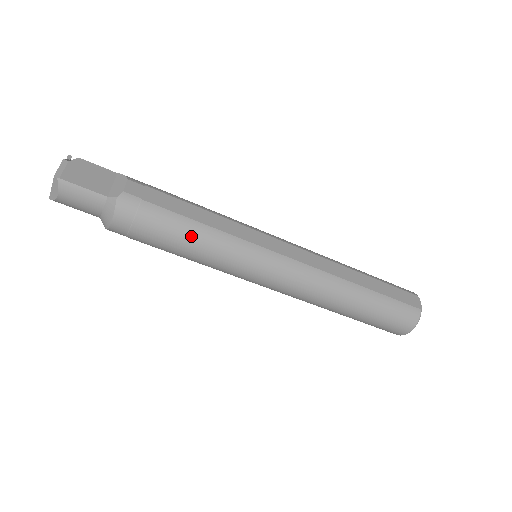
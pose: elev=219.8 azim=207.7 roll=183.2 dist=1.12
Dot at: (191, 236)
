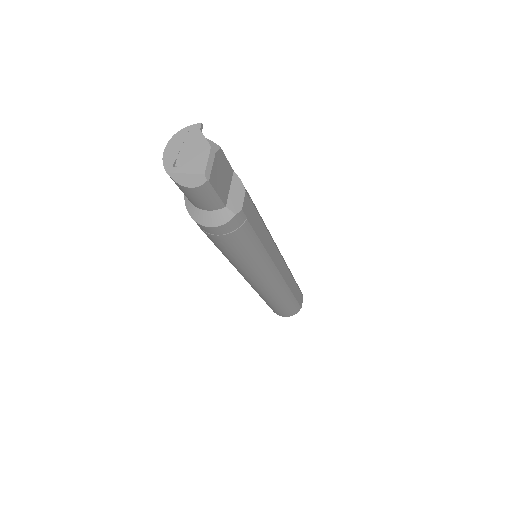
Dot at: (250, 252)
